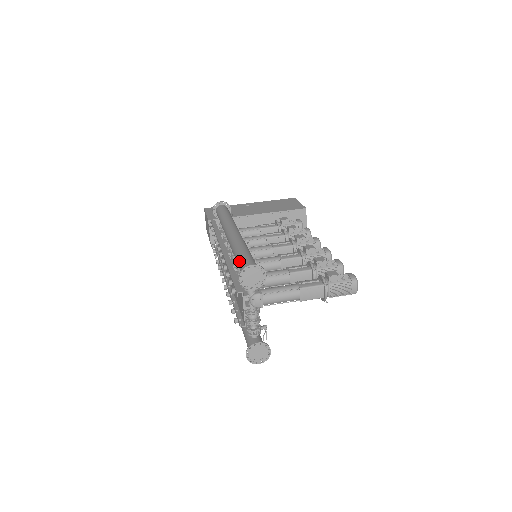
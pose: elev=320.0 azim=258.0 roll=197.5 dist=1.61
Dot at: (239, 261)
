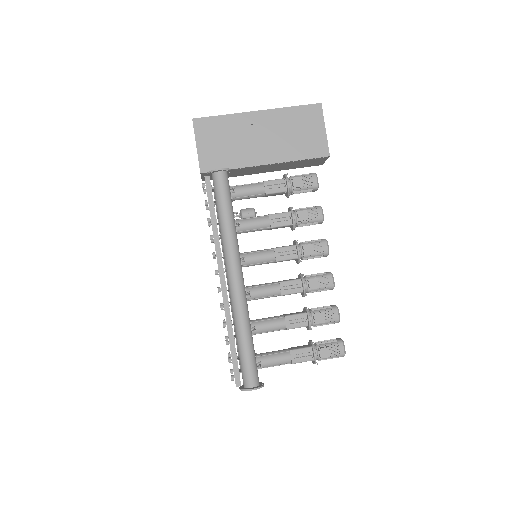
Dot at: (240, 359)
